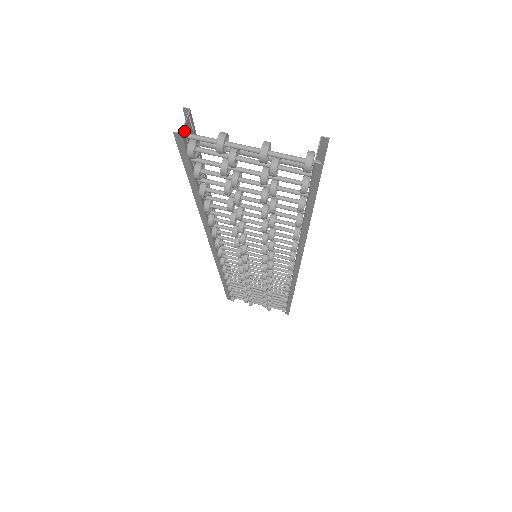
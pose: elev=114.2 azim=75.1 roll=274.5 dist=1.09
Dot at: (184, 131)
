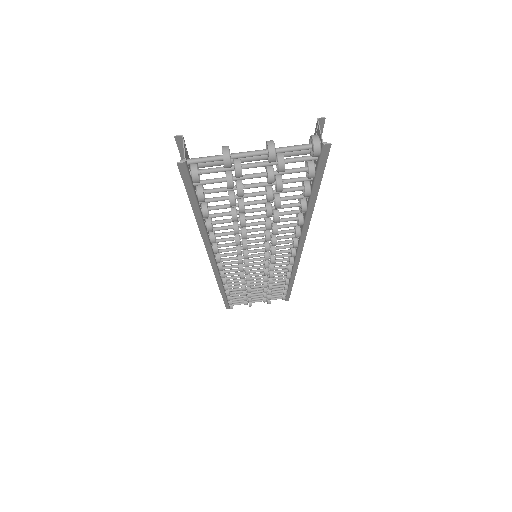
Dot at: (185, 159)
